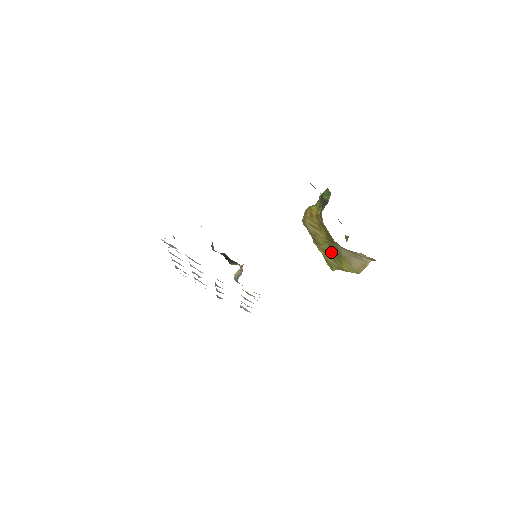
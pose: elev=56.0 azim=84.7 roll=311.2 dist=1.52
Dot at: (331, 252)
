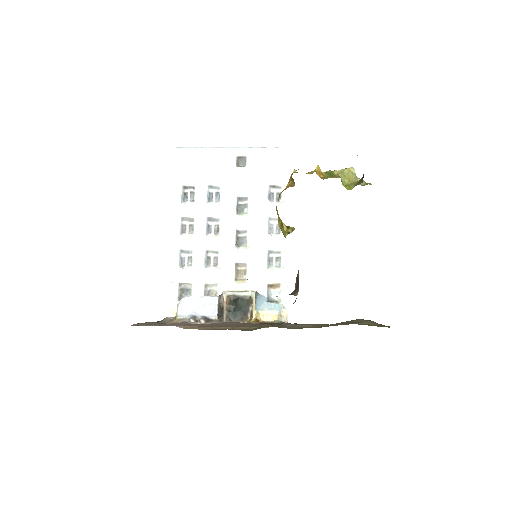
Dot at: occluded
